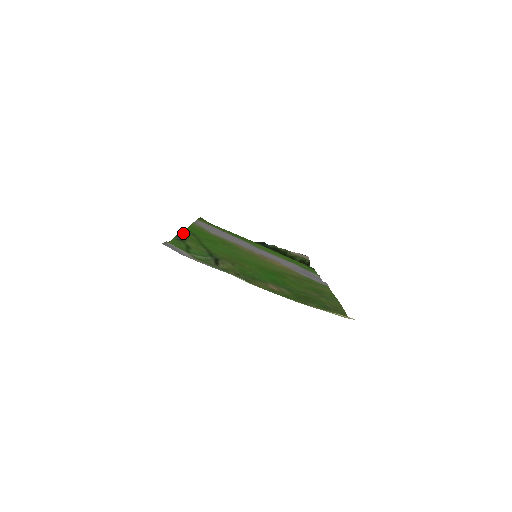
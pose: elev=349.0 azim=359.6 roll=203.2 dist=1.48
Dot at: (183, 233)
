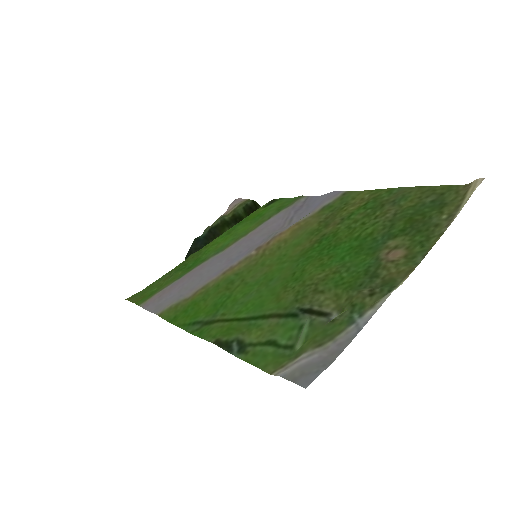
Dot at: (212, 338)
